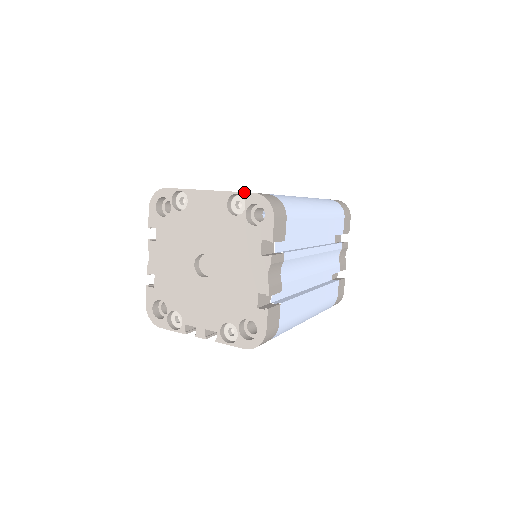
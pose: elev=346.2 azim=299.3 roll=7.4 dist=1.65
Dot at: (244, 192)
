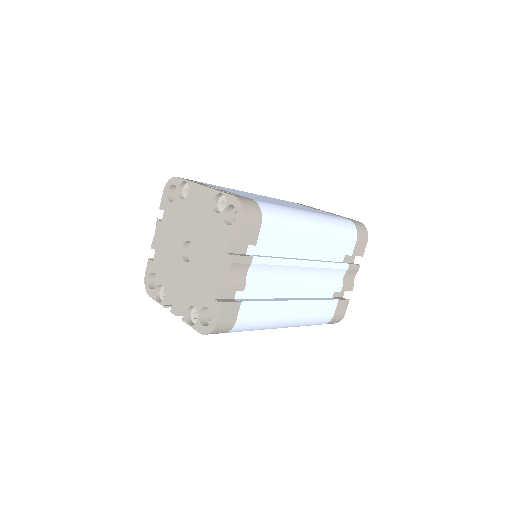
Dot at: (227, 193)
